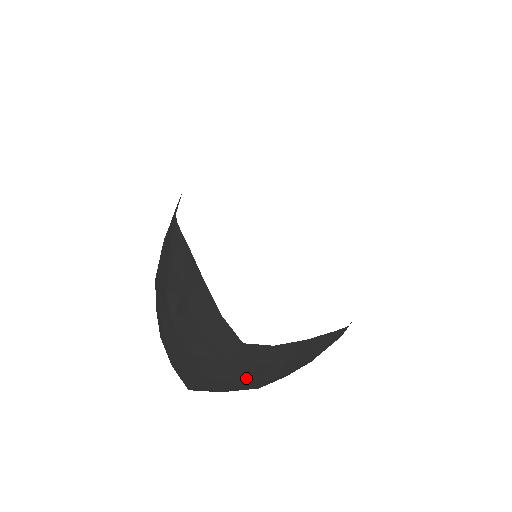
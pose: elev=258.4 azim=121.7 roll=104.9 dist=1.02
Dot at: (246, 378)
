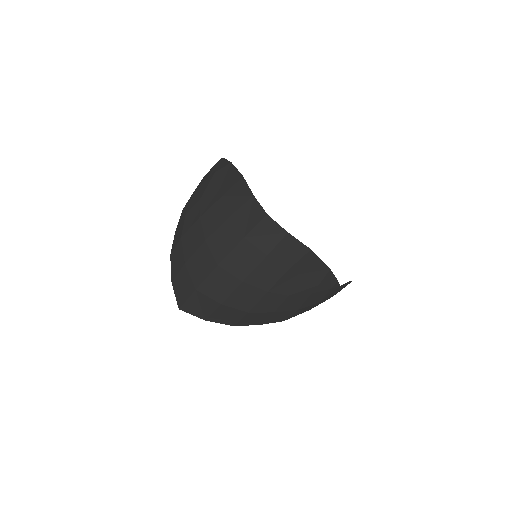
Dot at: (250, 274)
